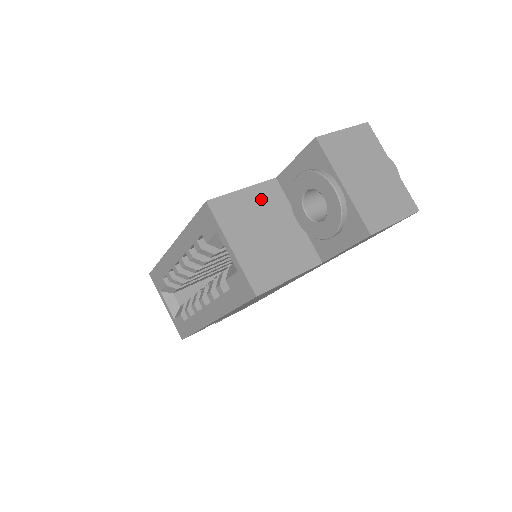
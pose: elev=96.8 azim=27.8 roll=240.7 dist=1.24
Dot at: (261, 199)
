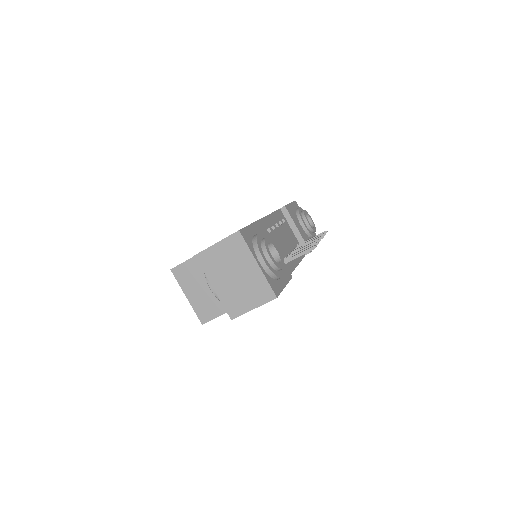
Dot at: occluded
